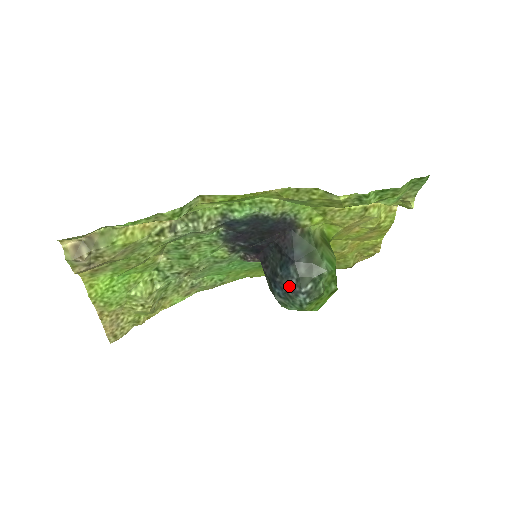
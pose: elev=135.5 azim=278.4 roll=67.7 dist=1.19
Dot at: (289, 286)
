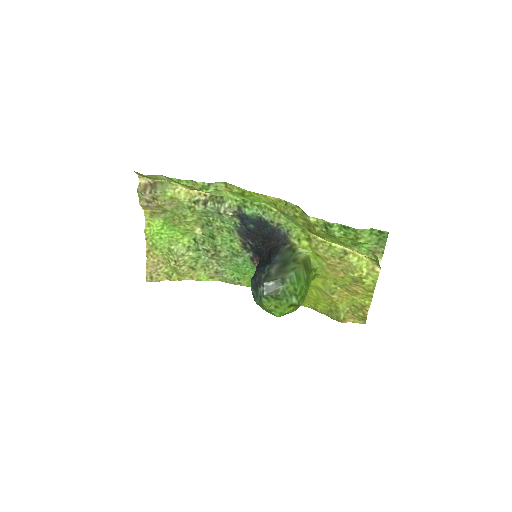
Dot at: (259, 278)
